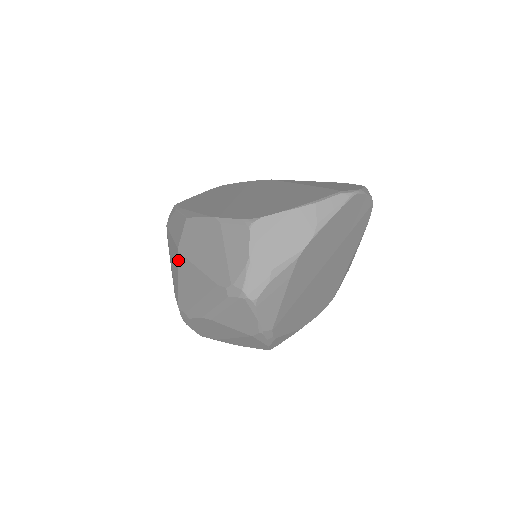
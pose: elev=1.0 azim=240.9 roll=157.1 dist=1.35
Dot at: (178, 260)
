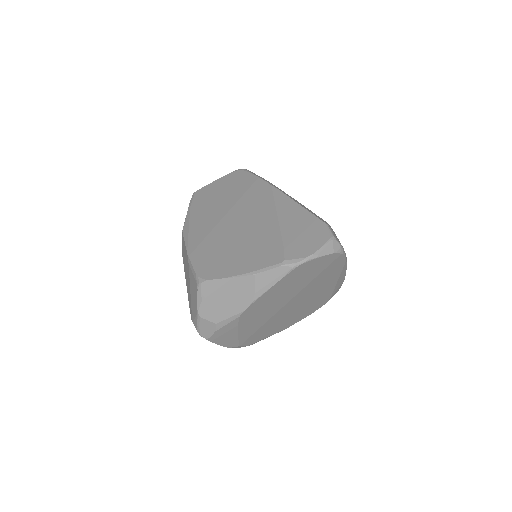
Dot at: occluded
